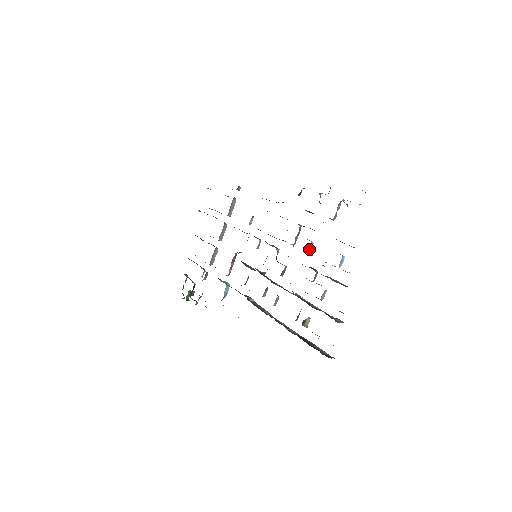
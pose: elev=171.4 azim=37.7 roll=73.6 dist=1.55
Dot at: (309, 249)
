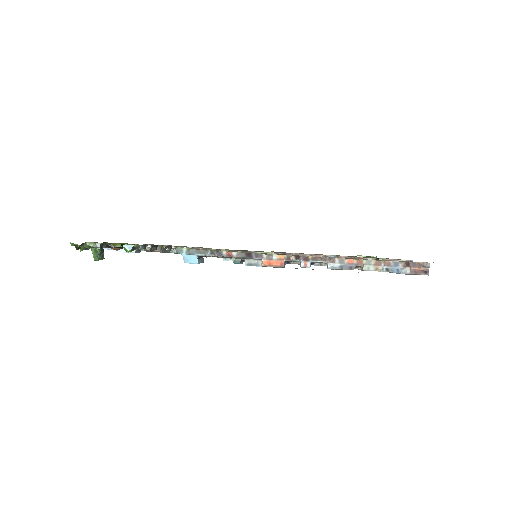
Dot at: occluded
